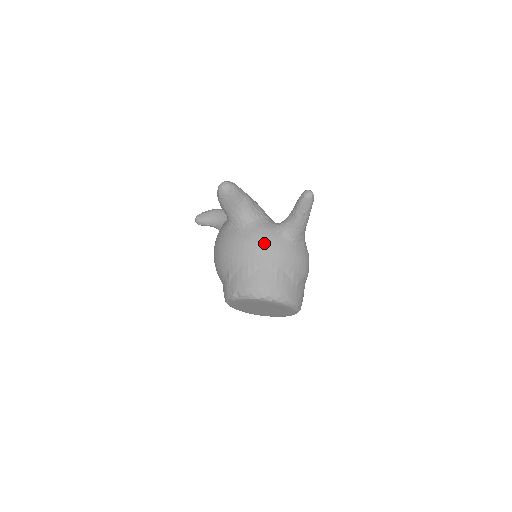
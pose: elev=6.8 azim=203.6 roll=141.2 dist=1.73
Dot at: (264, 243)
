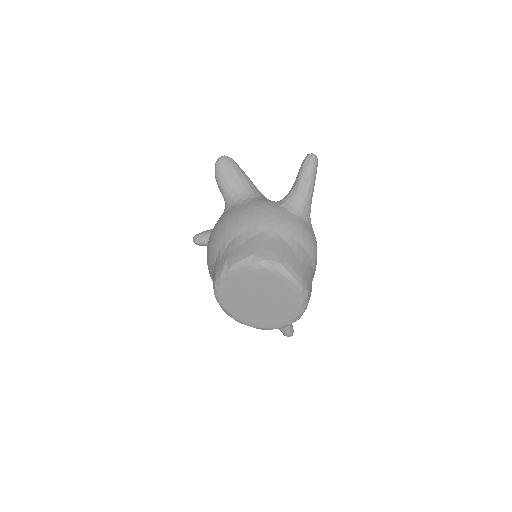
Dot at: (262, 210)
